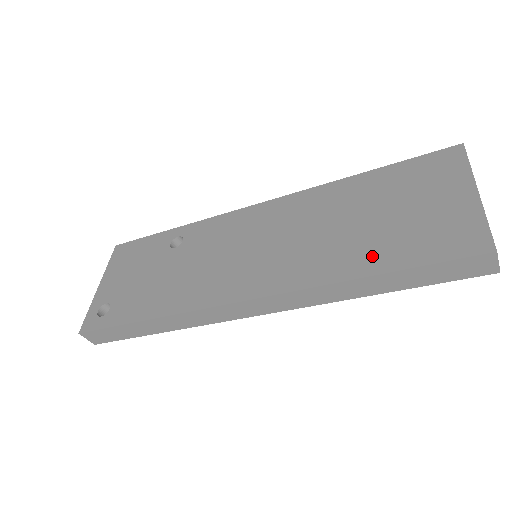
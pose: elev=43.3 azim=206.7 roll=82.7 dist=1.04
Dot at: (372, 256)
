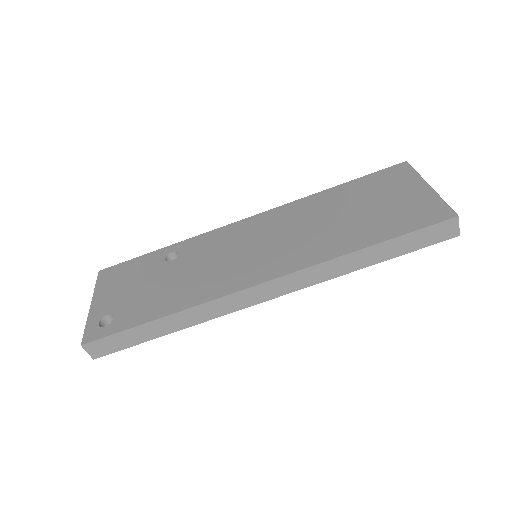
Dot at: (366, 234)
